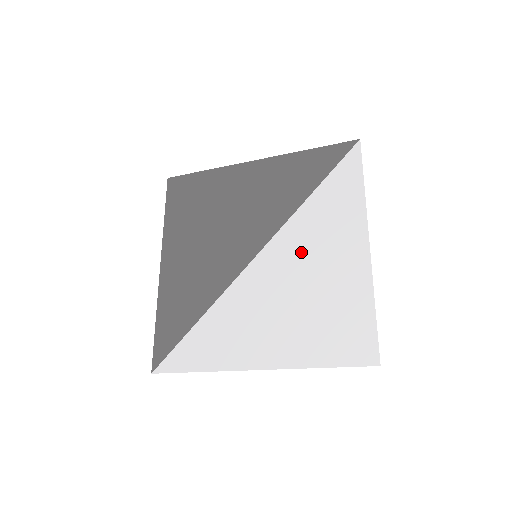
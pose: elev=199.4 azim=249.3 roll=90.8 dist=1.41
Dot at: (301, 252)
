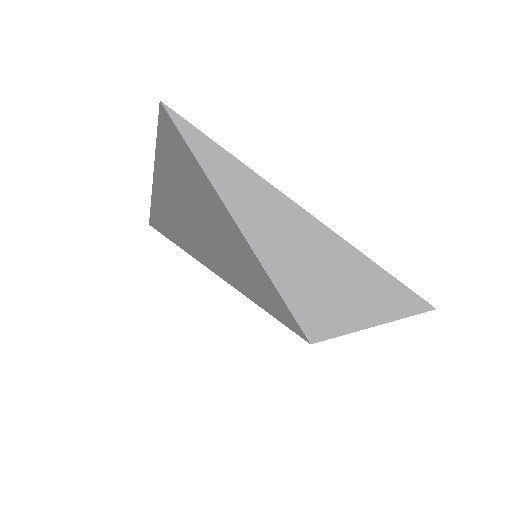
Dot at: (273, 240)
